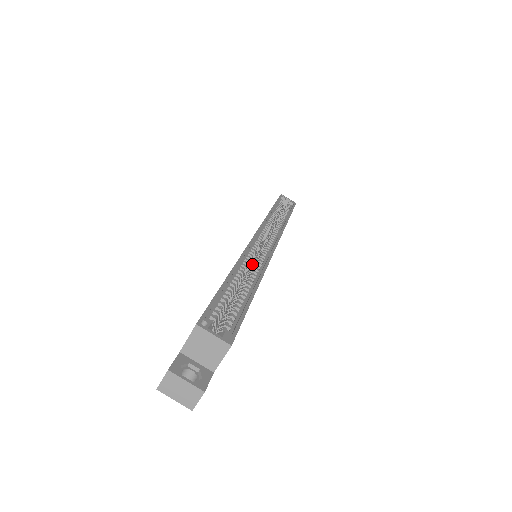
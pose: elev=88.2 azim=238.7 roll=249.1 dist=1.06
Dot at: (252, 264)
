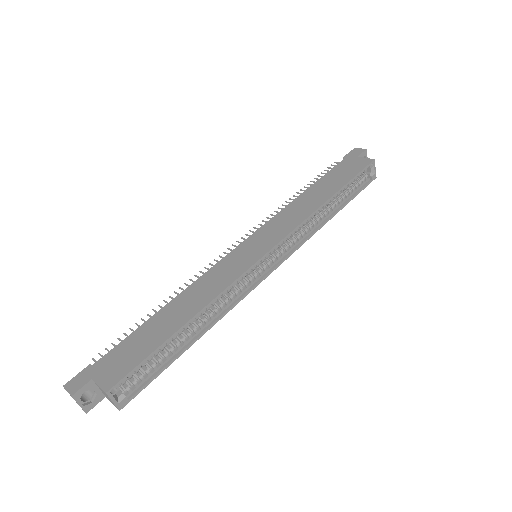
Dot at: occluded
